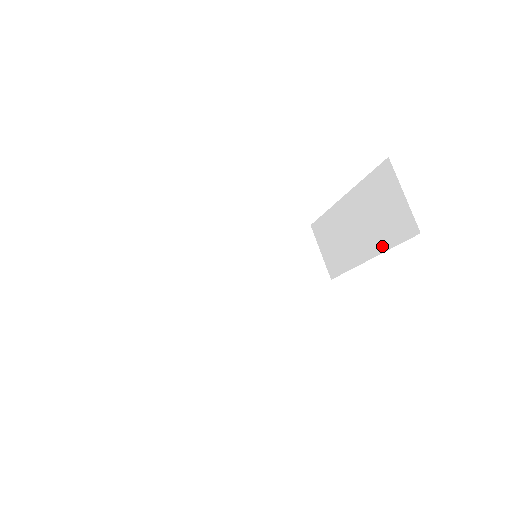
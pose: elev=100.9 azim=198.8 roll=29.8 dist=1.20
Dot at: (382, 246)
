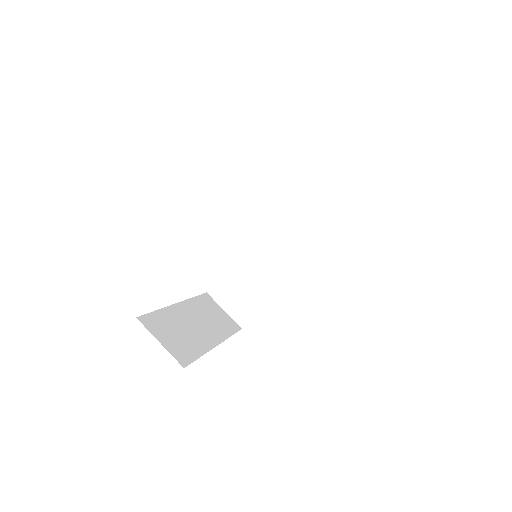
Dot at: occluded
